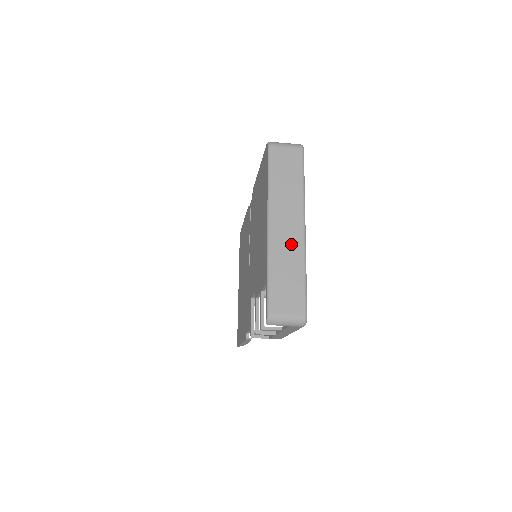
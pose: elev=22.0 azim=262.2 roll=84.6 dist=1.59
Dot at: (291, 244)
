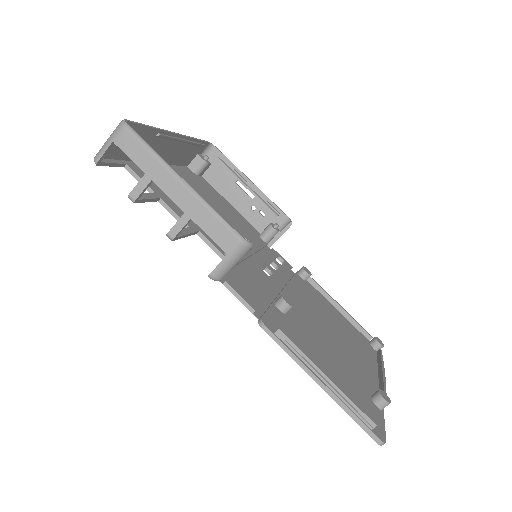
Dot at: (156, 143)
